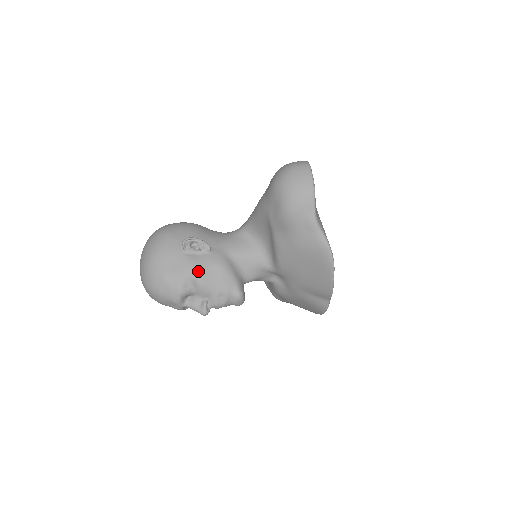
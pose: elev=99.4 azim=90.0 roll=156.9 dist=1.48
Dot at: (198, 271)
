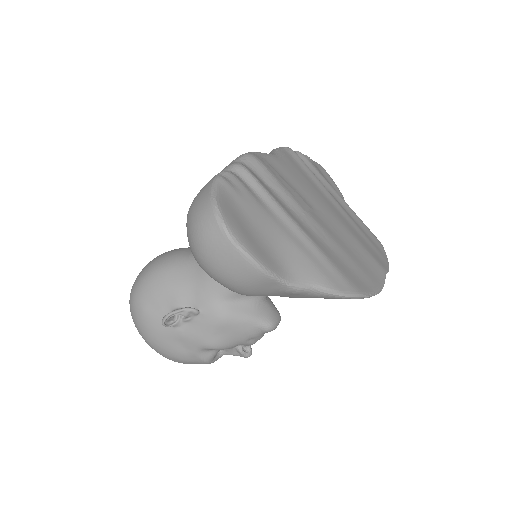
Dot at: (205, 341)
